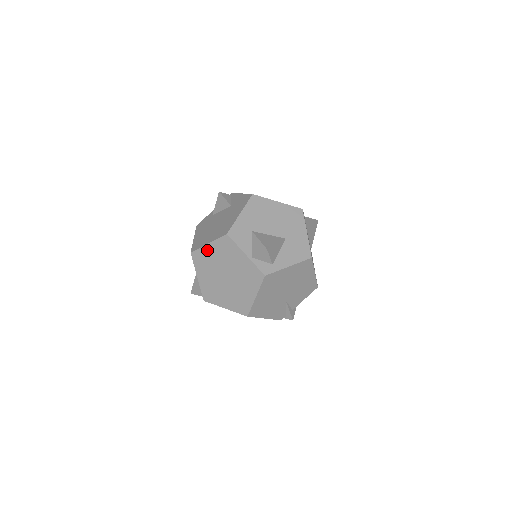
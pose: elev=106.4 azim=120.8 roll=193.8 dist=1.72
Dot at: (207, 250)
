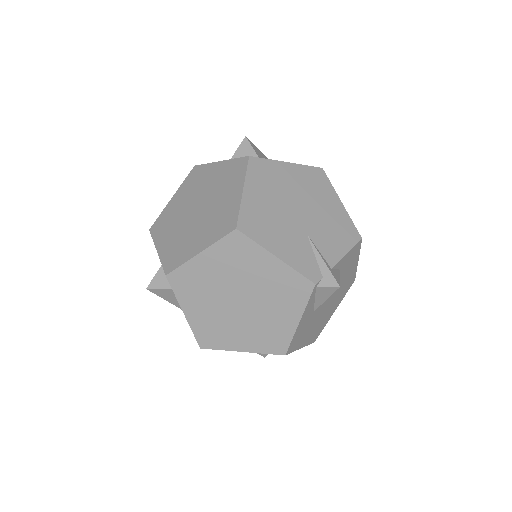
Dot at: (171, 205)
